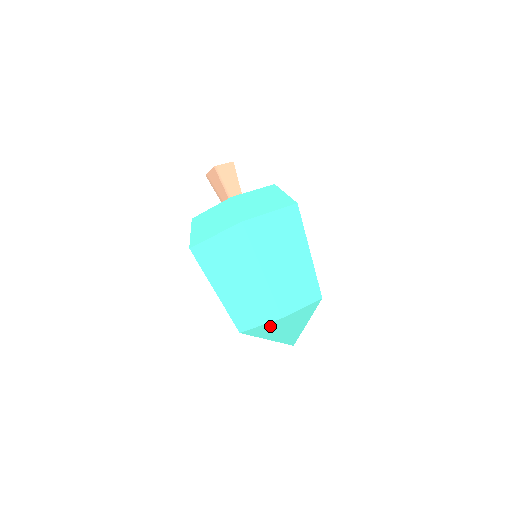
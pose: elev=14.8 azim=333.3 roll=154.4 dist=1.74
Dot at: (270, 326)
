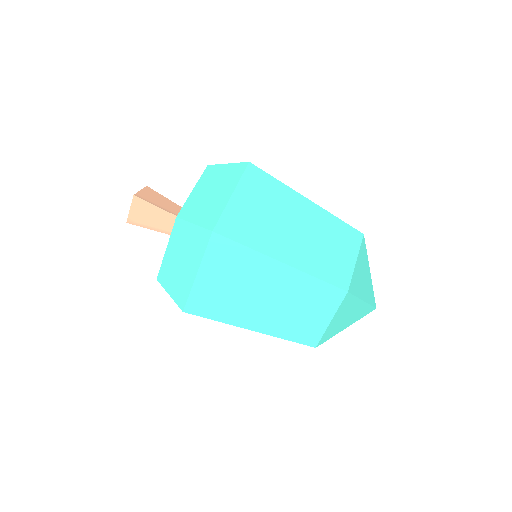
Dot at: occluded
